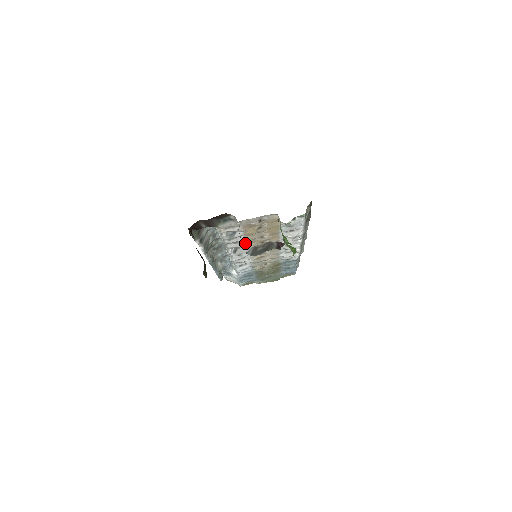
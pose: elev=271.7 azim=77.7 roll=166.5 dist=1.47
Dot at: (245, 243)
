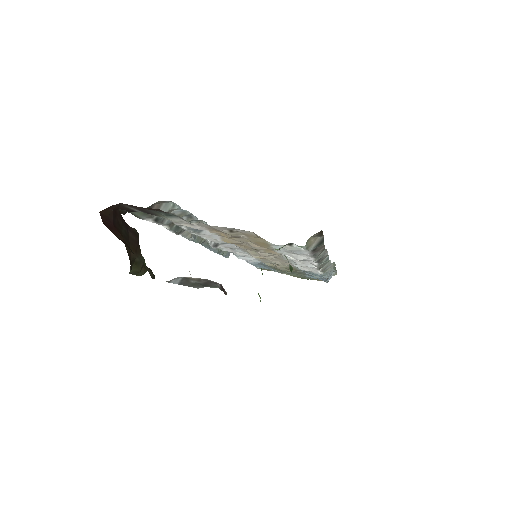
Dot at: occluded
